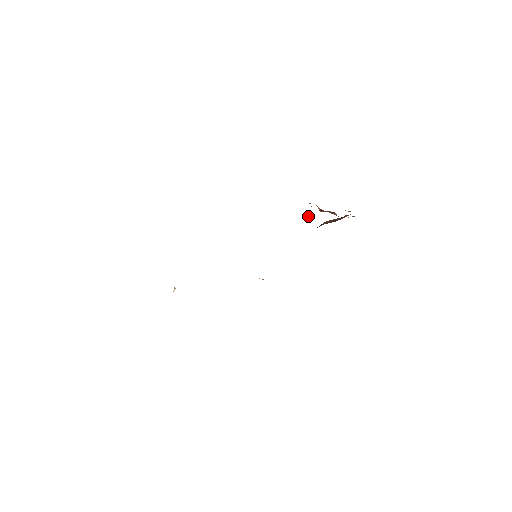
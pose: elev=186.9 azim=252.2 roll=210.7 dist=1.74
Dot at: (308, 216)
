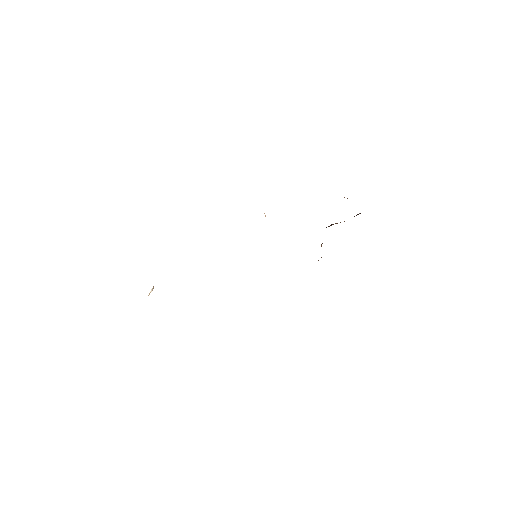
Dot at: occluded
